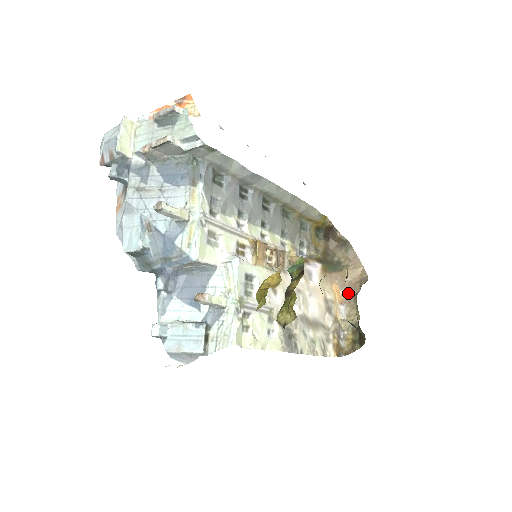
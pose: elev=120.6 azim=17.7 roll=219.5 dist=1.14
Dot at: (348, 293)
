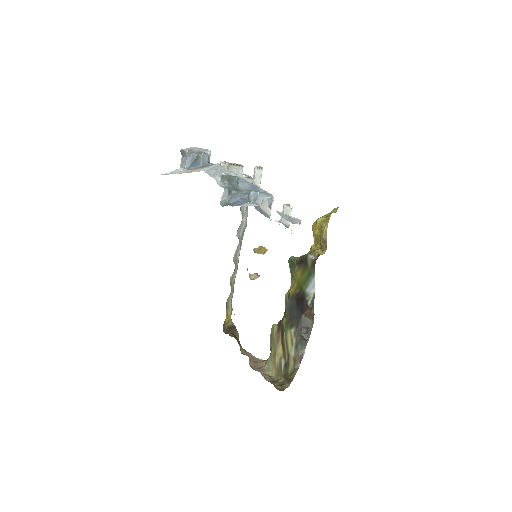
Dot at: (254, 367)
